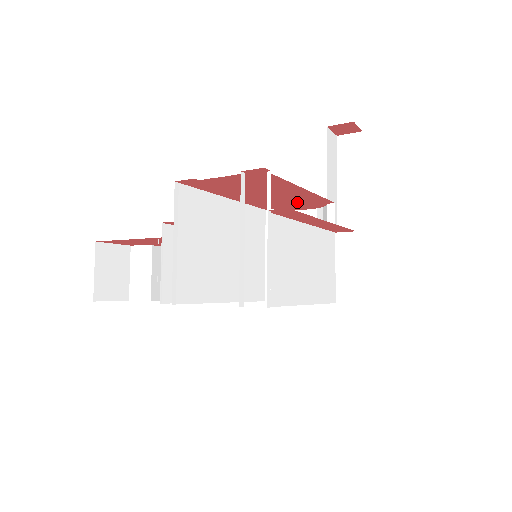
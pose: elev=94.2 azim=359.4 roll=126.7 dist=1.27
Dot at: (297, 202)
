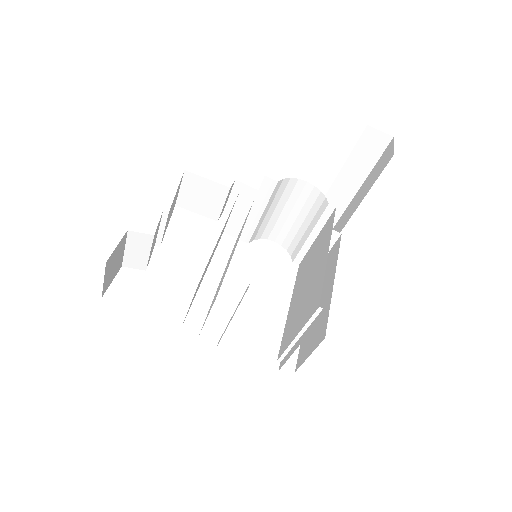
Dot at: occluded
